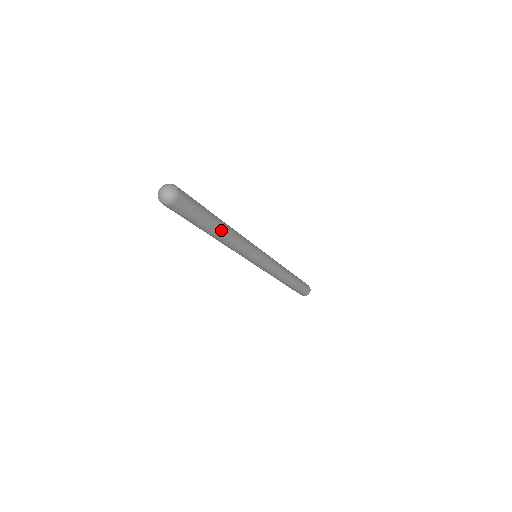
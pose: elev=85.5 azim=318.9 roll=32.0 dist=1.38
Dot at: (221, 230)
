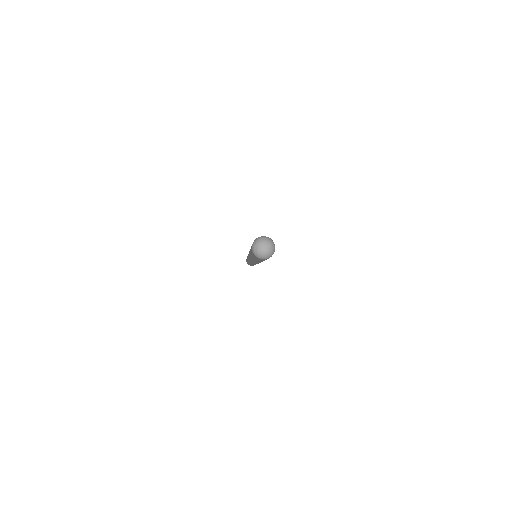
Dot at: occluded
